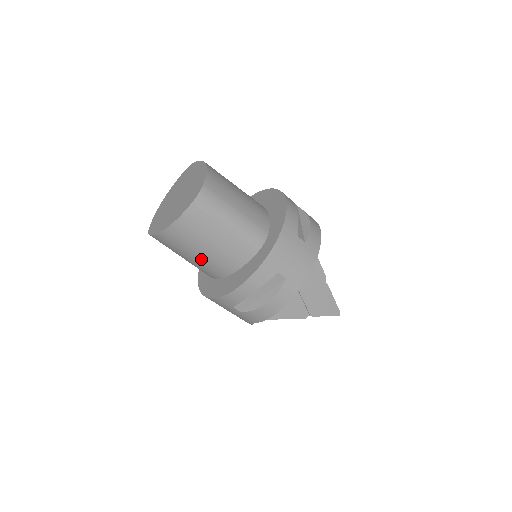
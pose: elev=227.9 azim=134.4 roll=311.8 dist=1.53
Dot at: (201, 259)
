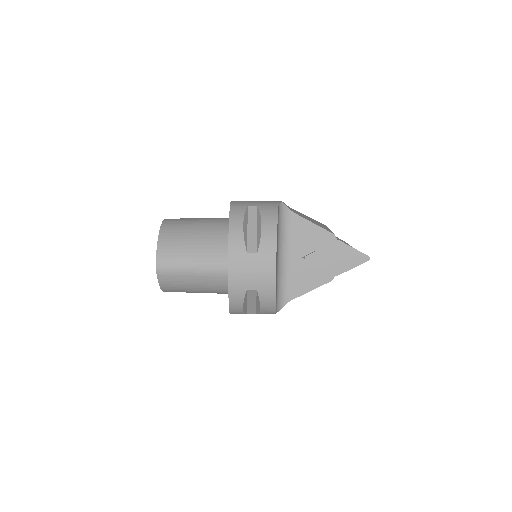
Dot at: occluded
